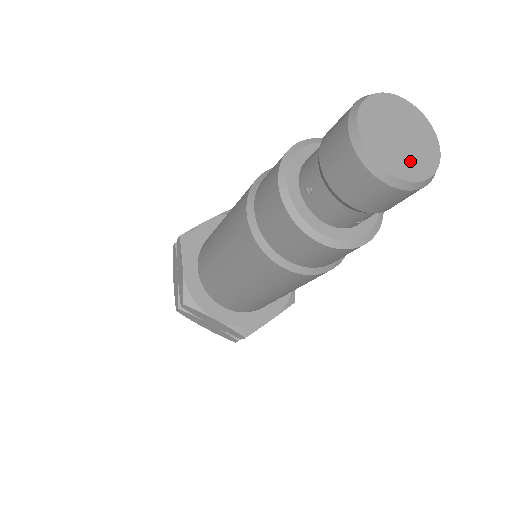
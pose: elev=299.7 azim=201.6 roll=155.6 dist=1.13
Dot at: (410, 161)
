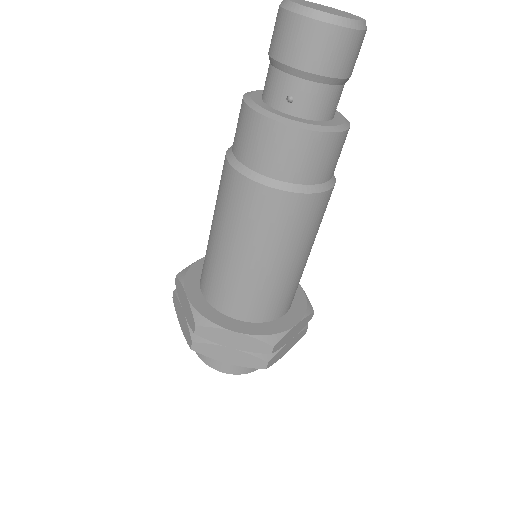
Dot at: (317, 8)
